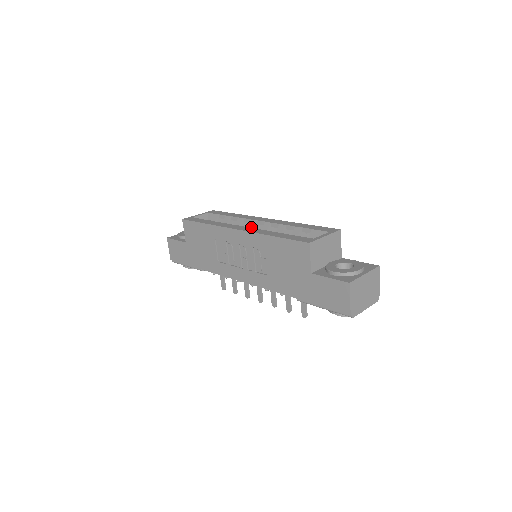
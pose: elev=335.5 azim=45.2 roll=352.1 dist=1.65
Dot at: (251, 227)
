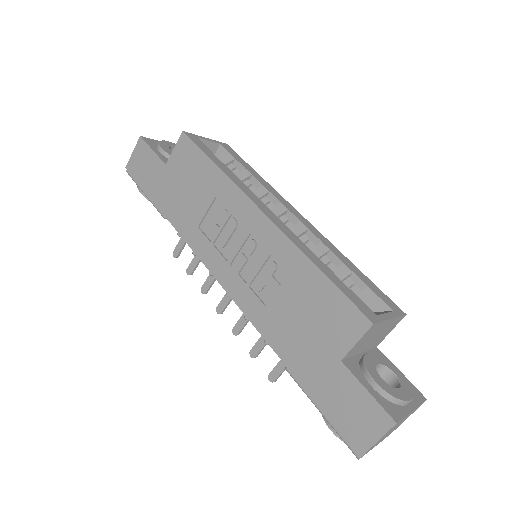
Dot at: (276, 214)
